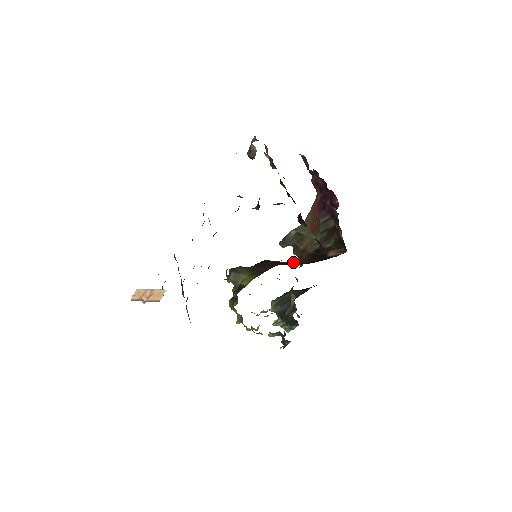
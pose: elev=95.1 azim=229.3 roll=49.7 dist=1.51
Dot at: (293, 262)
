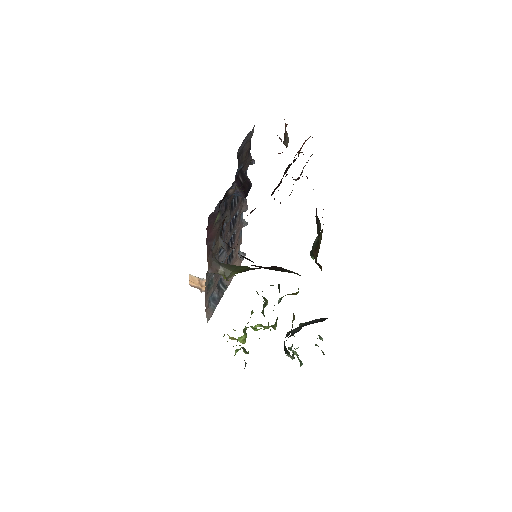
Dot at: occluded
